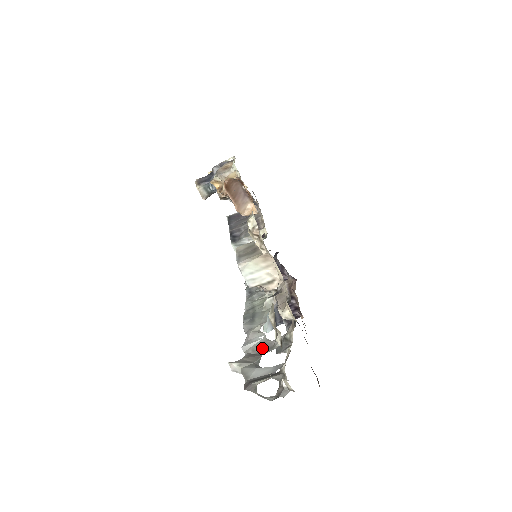
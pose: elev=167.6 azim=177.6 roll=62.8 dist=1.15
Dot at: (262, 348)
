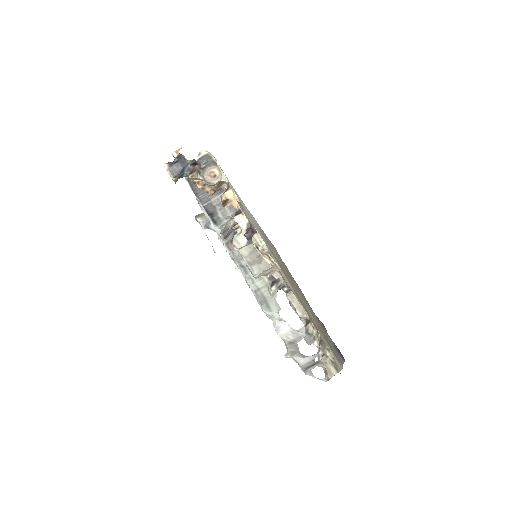
Dot at: (294, 337)
